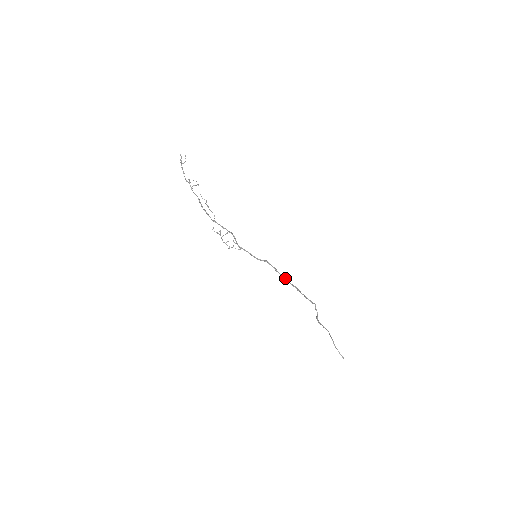
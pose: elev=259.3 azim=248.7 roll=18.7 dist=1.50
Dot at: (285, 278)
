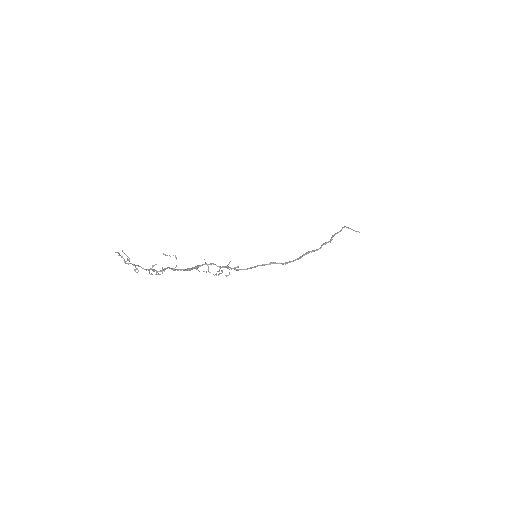
Dot at: occluded
